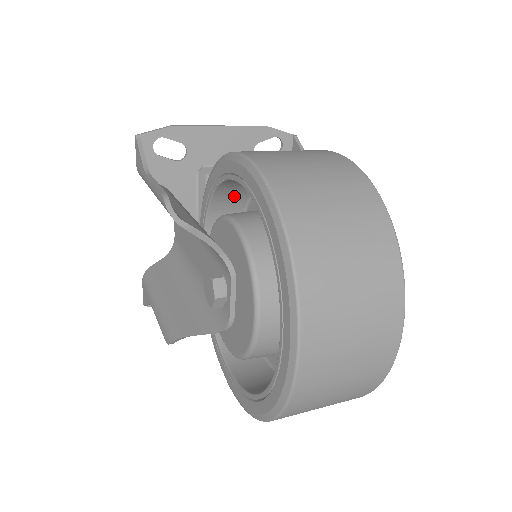
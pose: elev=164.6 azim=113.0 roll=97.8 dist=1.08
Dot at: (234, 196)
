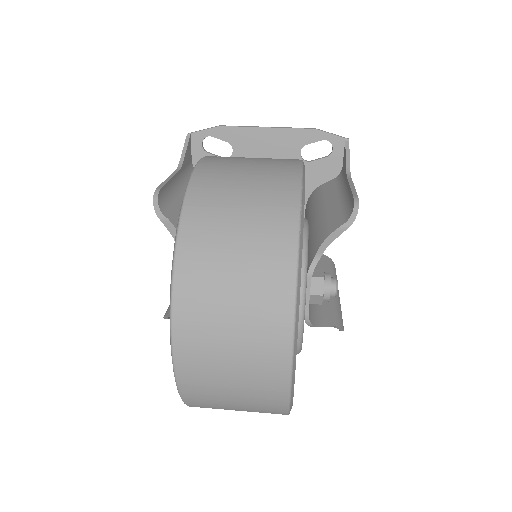
Dot at: occluded
